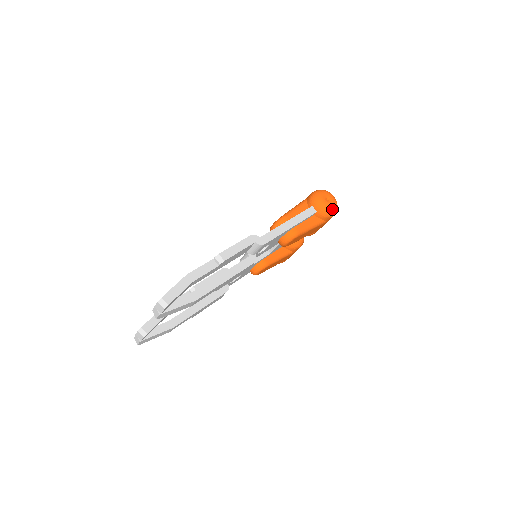
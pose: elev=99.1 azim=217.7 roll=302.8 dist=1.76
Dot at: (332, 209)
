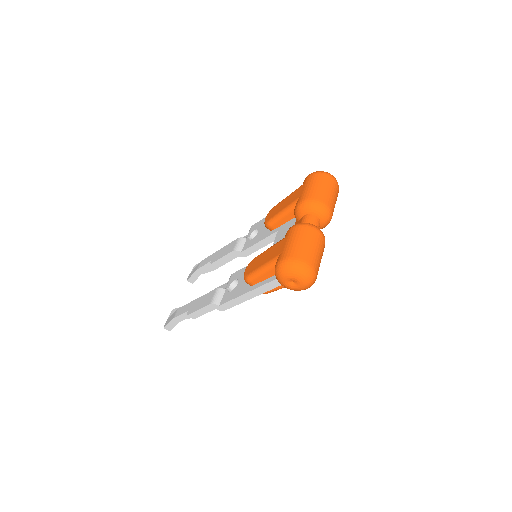
Dot at: (300, 290)
